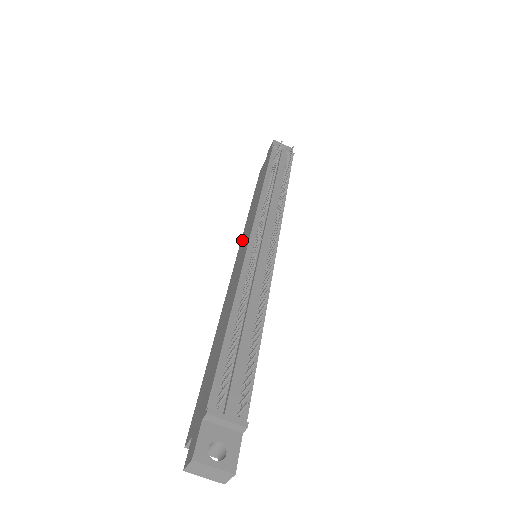
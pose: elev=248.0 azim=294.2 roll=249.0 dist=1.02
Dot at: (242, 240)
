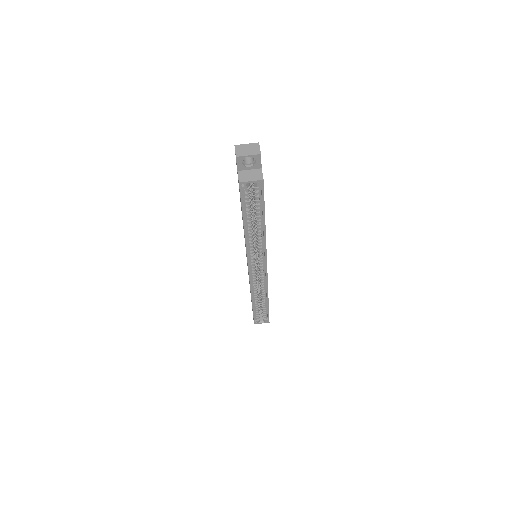
Dot at: occluded
